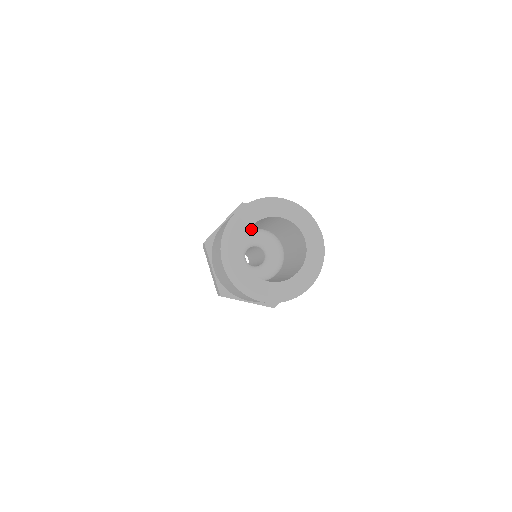
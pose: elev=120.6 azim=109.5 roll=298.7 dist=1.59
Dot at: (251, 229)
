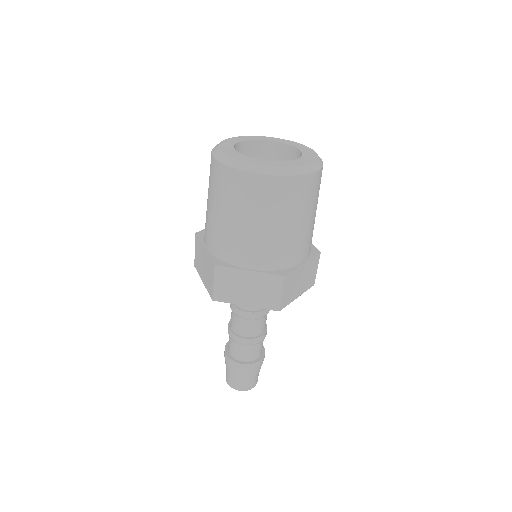
Dot at: occluded
